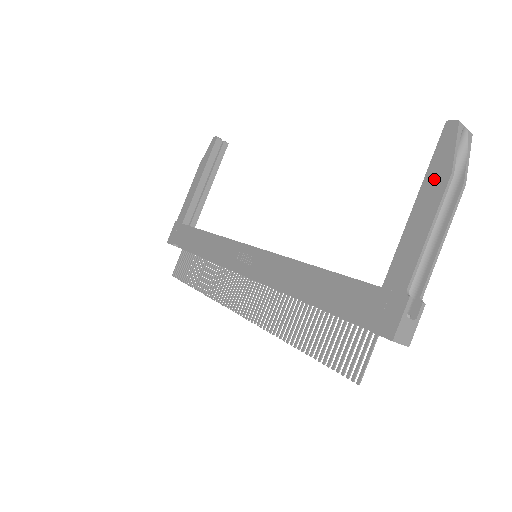
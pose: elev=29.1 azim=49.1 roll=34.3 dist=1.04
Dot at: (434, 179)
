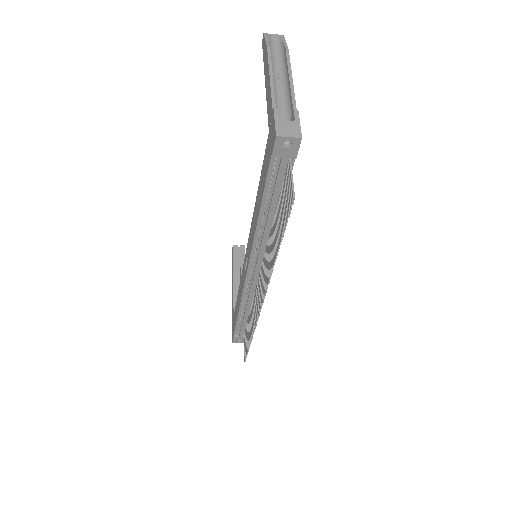
Dot at: (265, 62)
